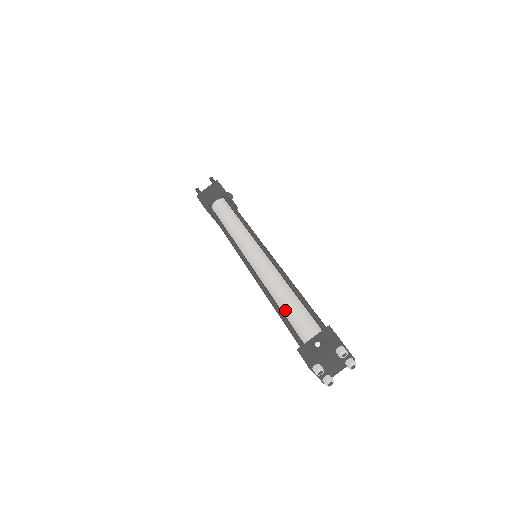
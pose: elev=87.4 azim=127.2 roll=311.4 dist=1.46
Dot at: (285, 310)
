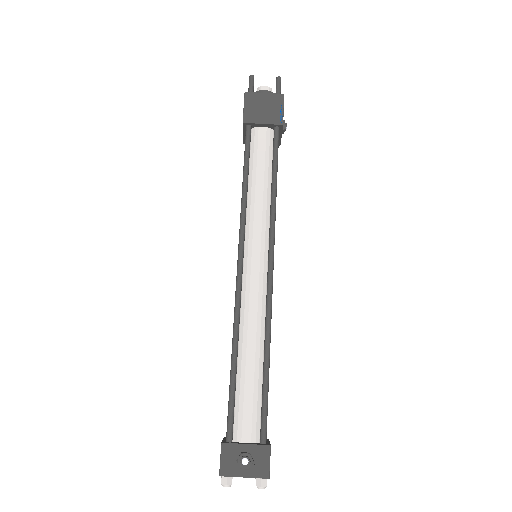
Dot at: (241, 375)
